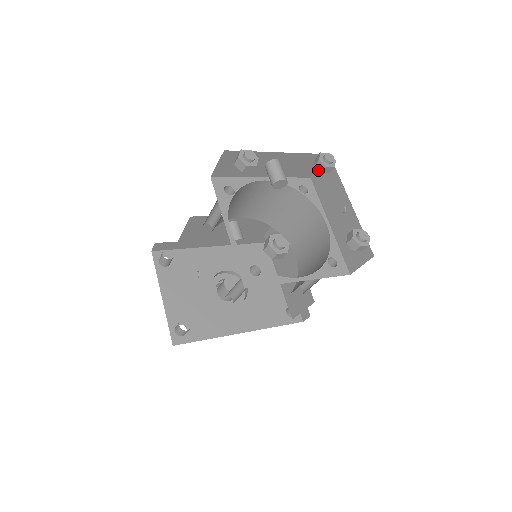
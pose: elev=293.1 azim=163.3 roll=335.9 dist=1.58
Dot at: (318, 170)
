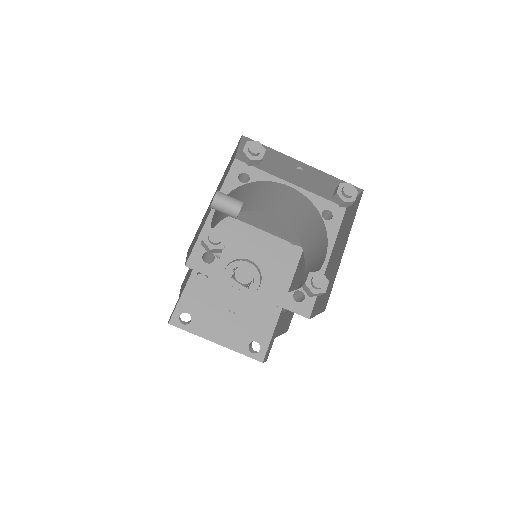
Dot at: occluded
